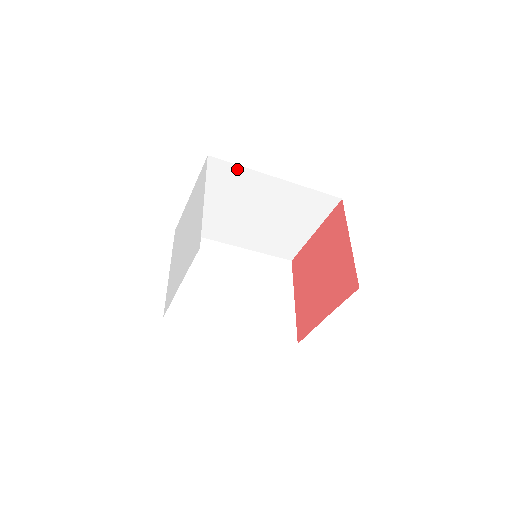
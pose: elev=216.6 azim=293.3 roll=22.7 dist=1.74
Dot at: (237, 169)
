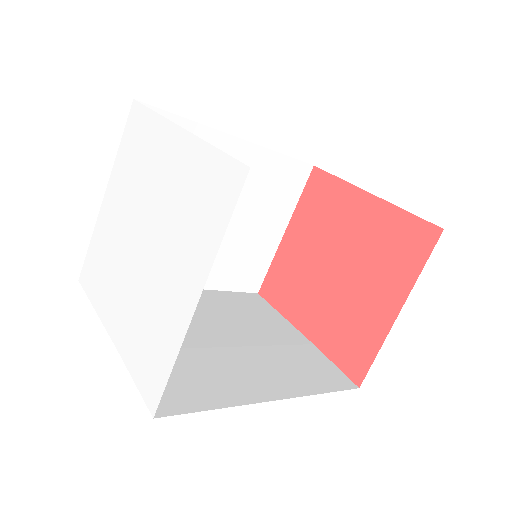
Dot at: occluded
